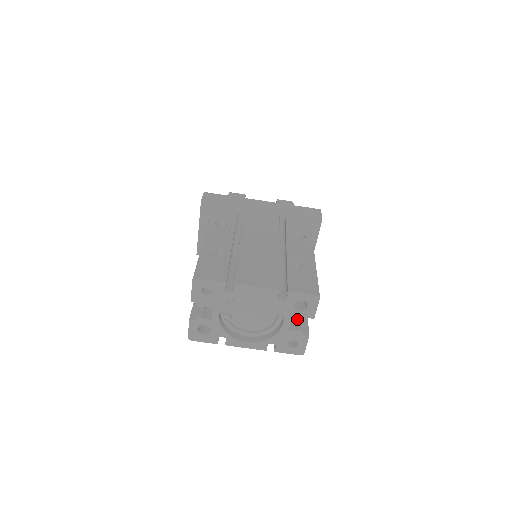
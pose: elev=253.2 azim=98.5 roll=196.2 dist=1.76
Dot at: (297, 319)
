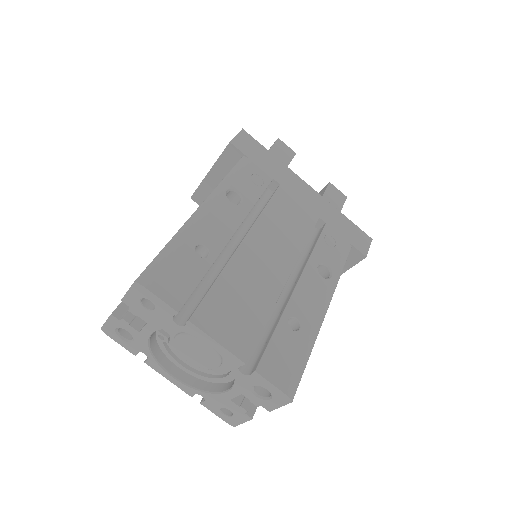
Dot at: occluded
